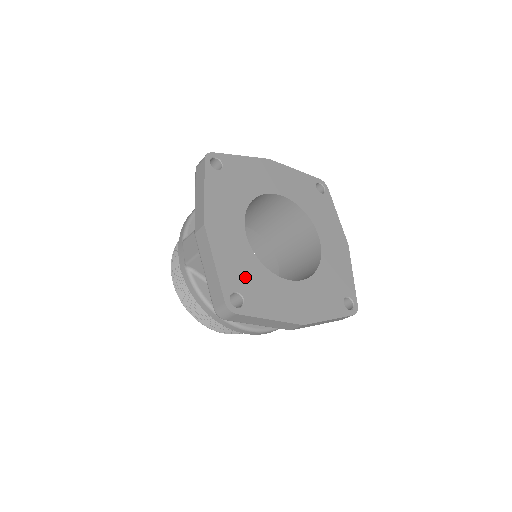
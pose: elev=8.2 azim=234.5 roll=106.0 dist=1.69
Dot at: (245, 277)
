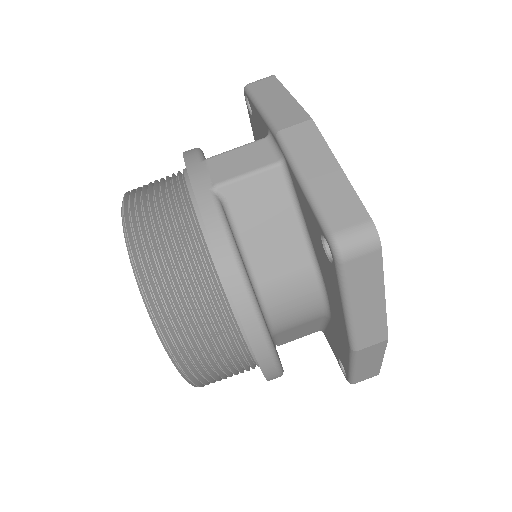
Dot at: occluded
